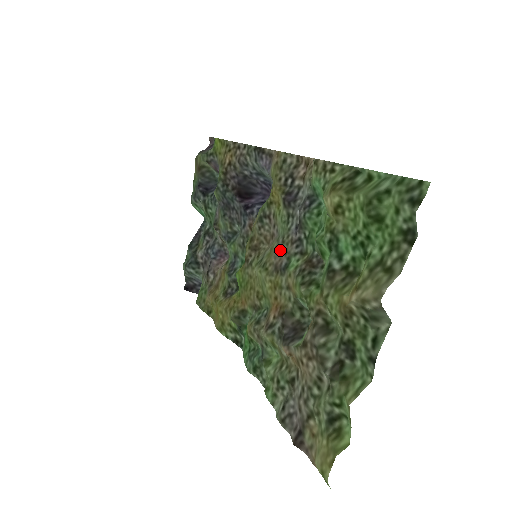
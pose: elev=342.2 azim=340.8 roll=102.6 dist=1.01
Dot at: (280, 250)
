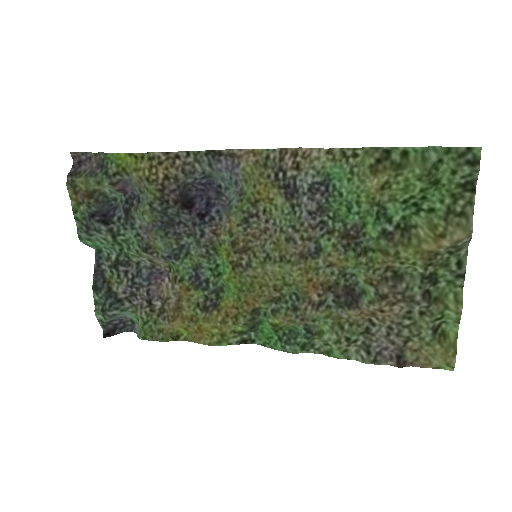
Dot at: (298, 239)
